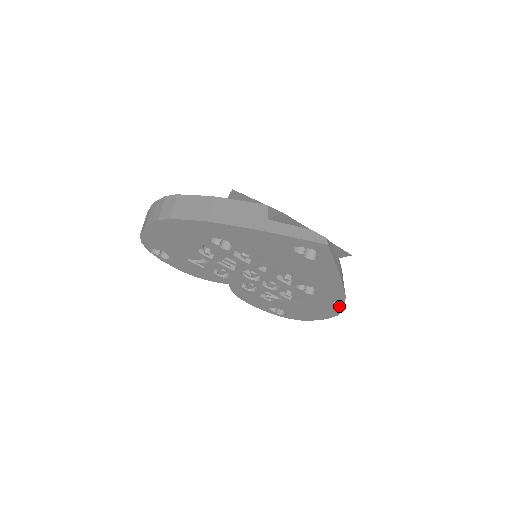
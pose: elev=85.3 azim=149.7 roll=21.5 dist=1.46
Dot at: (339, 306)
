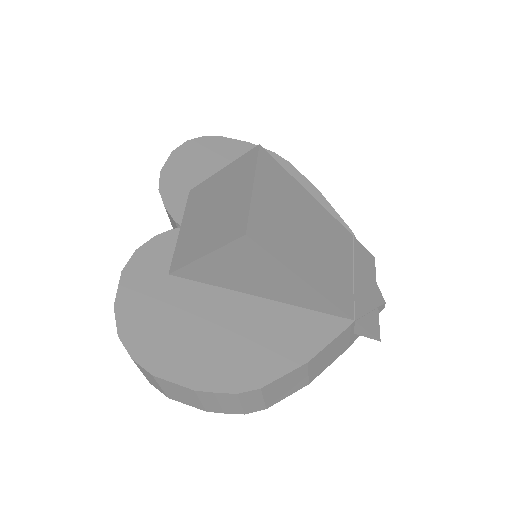
Dot at: occluded
